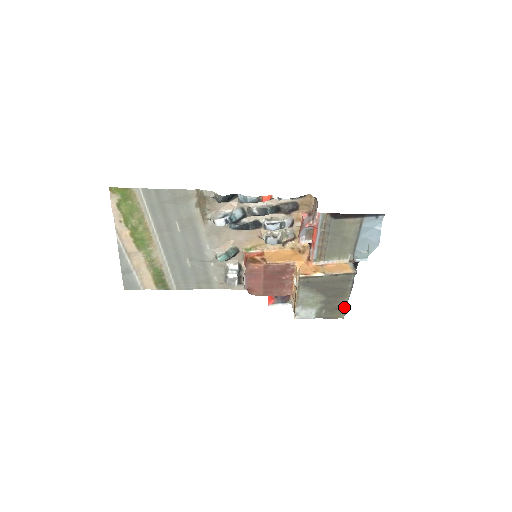
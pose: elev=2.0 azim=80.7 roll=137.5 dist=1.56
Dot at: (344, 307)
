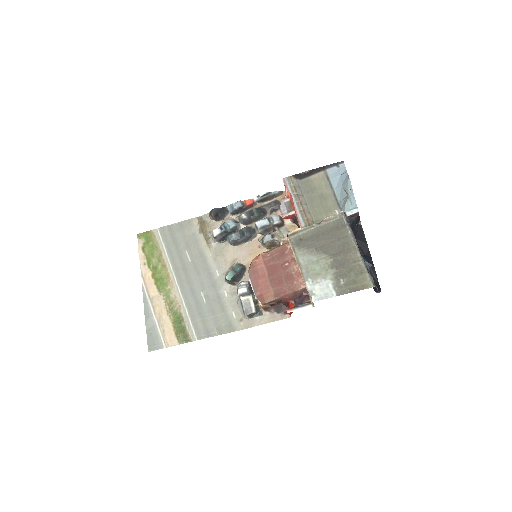
Dot at: (363, 267)
